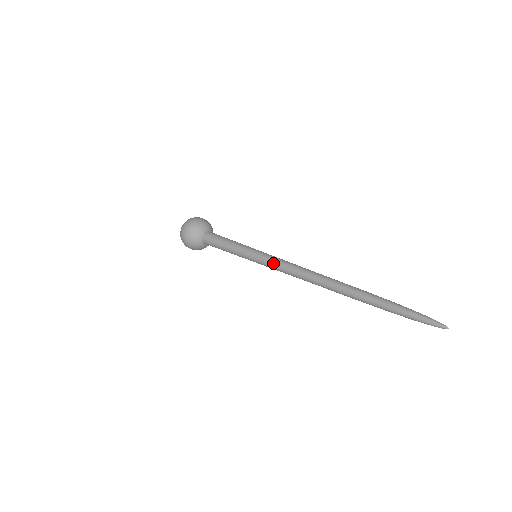
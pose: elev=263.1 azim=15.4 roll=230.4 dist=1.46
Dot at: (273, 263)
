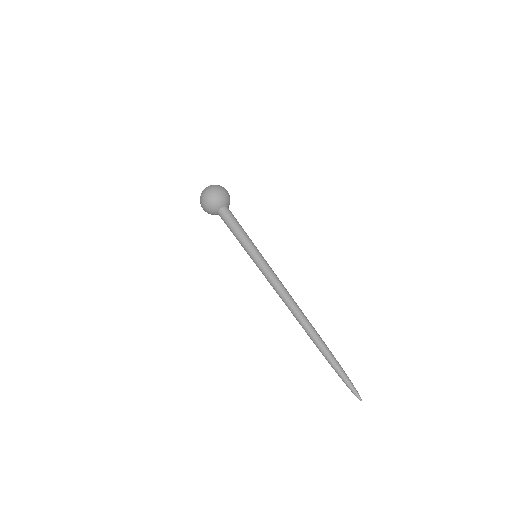
Dot at: (270, 272)
